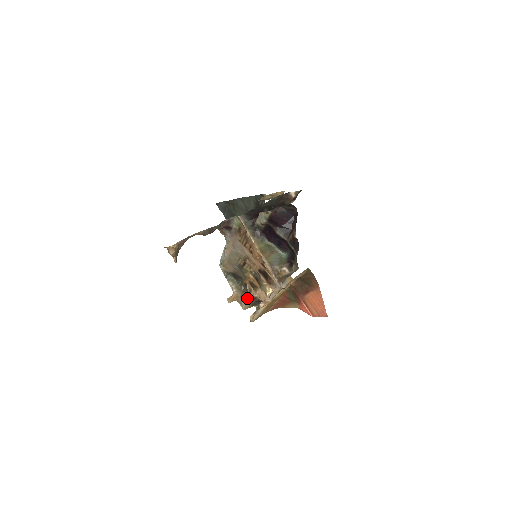
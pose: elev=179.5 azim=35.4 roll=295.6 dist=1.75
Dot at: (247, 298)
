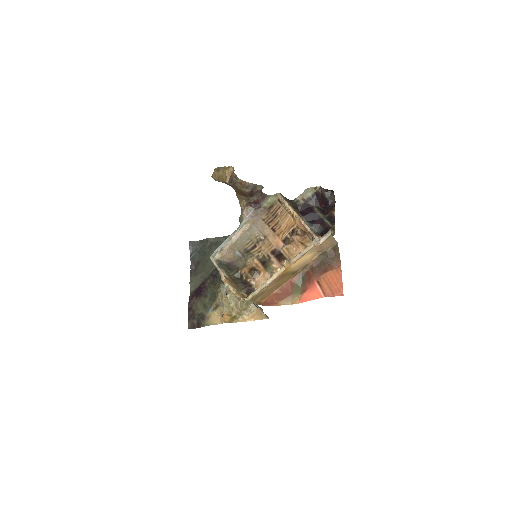
Dot at: (240, 284)
